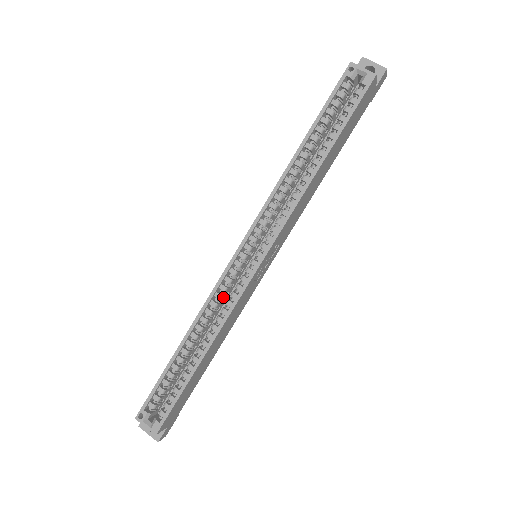
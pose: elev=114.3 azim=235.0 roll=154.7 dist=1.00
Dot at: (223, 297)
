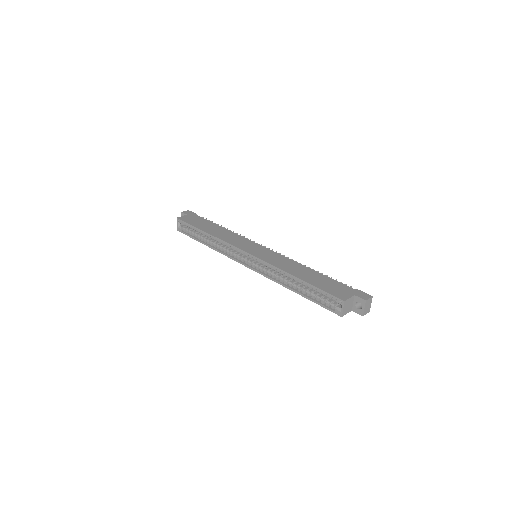
Dot at: occluded
